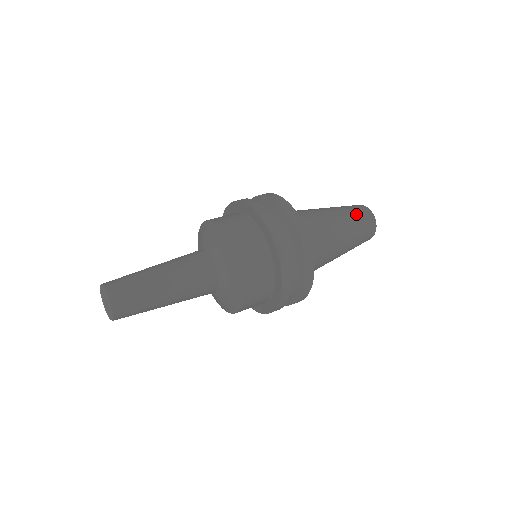
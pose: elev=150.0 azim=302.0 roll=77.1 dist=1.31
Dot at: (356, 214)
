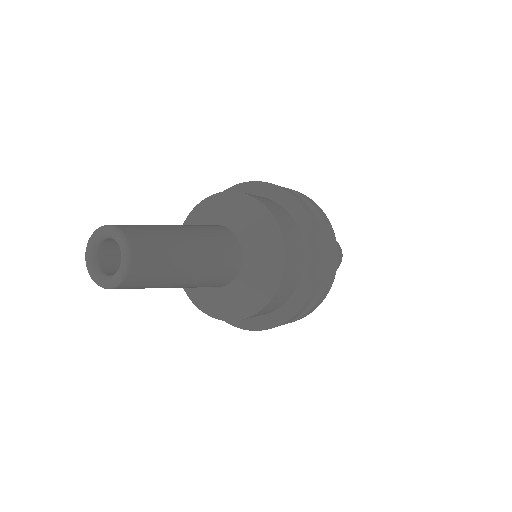
Dot at: occluded
